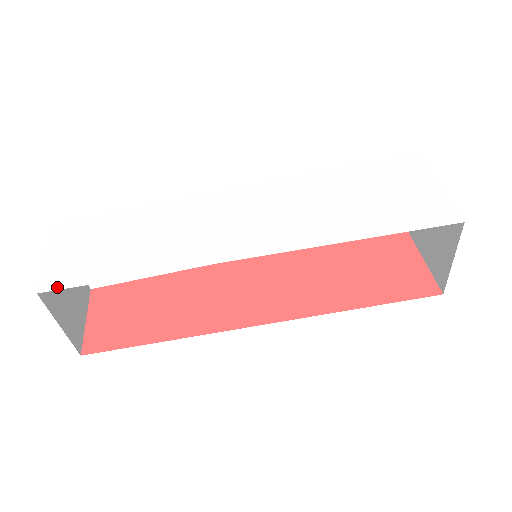
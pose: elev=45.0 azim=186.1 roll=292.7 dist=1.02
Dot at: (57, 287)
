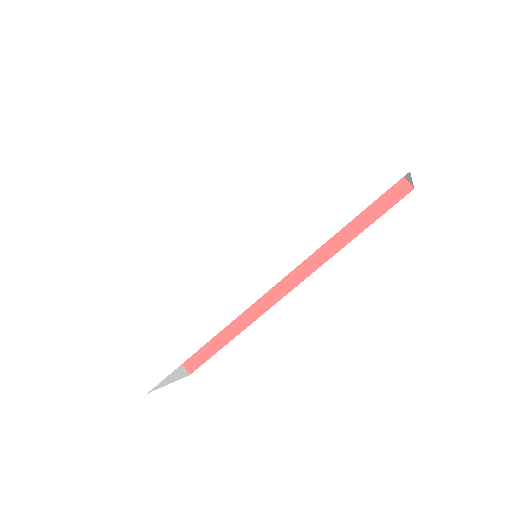
Dot at: (154, 383)
